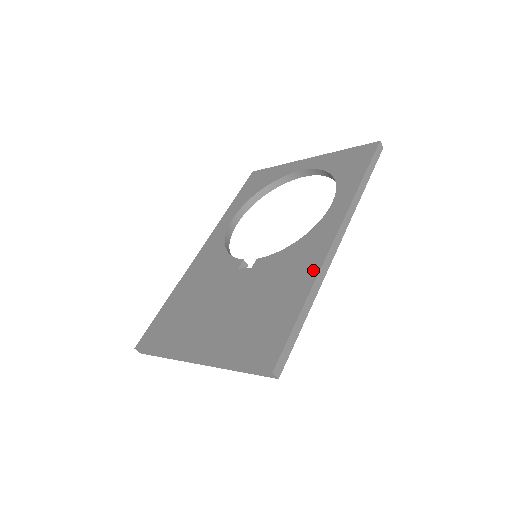
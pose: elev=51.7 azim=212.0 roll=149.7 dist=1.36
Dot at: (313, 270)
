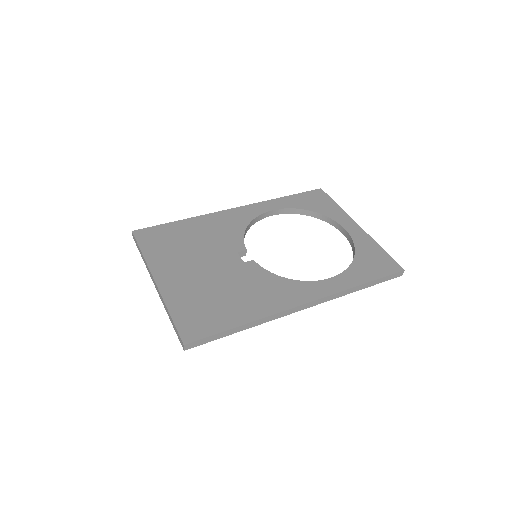
Dot at: (271, 309)
